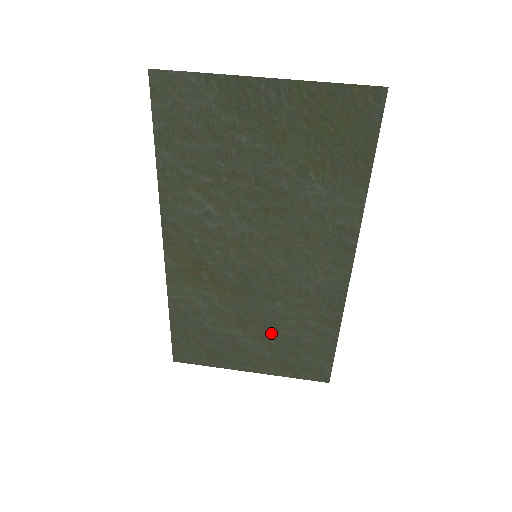
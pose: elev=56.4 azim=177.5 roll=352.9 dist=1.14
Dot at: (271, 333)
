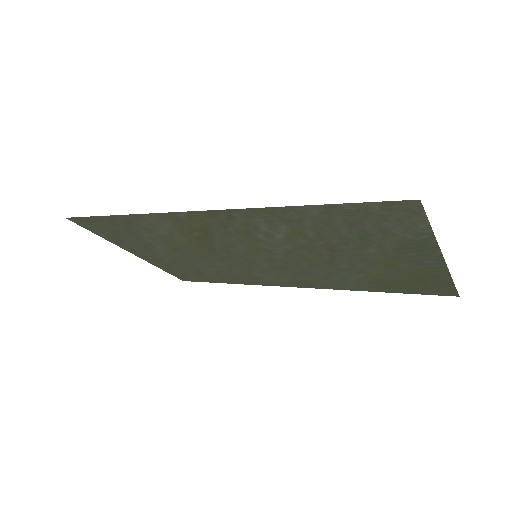
Dot at: (189, 262)
